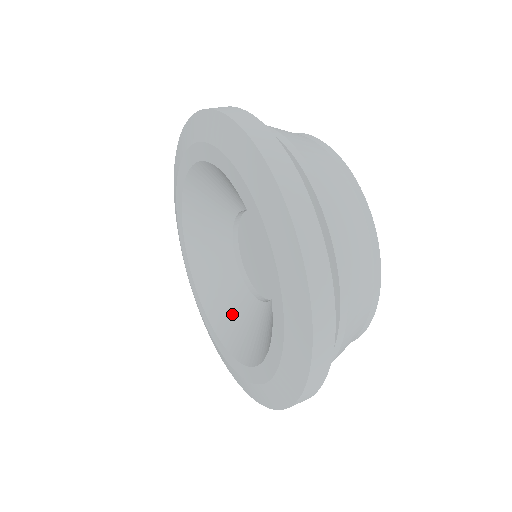
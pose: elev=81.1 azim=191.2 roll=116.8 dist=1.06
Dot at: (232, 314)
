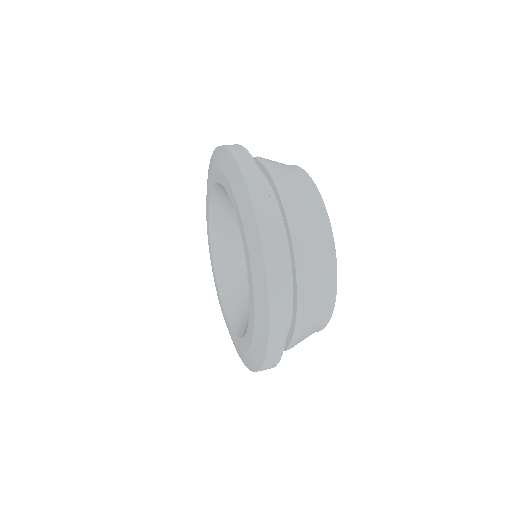
Dot at: (236, 296)
